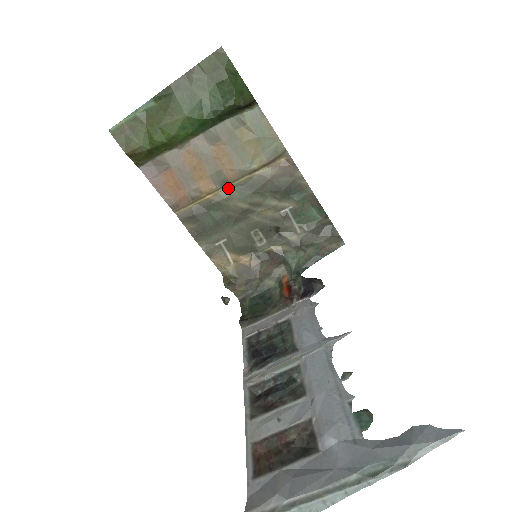
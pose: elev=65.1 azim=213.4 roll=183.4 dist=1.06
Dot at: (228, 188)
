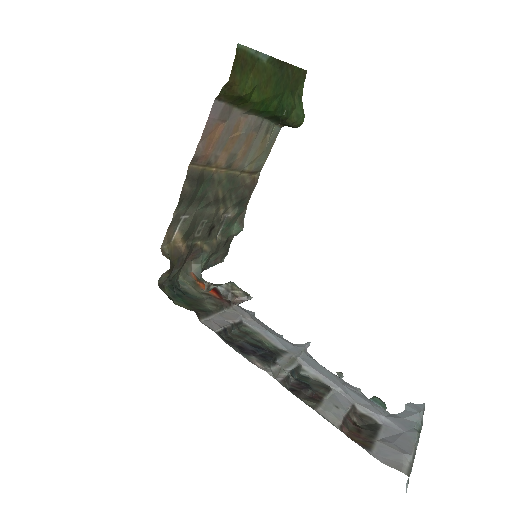
Dot at: (225, 172)
